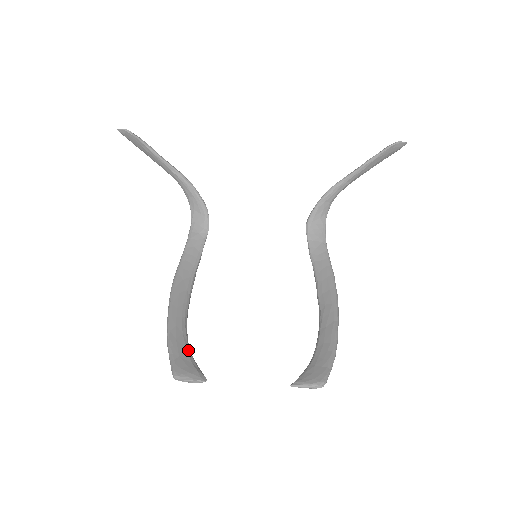
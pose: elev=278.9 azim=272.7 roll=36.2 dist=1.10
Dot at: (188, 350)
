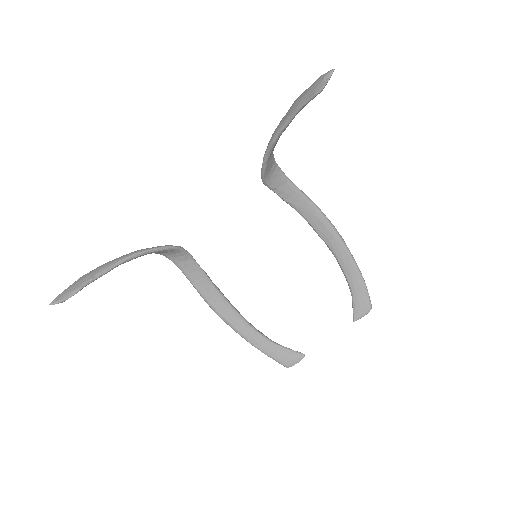
Dot at: (276, 346)
